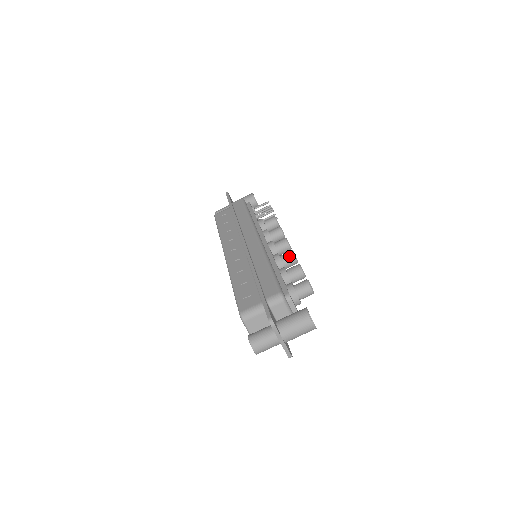
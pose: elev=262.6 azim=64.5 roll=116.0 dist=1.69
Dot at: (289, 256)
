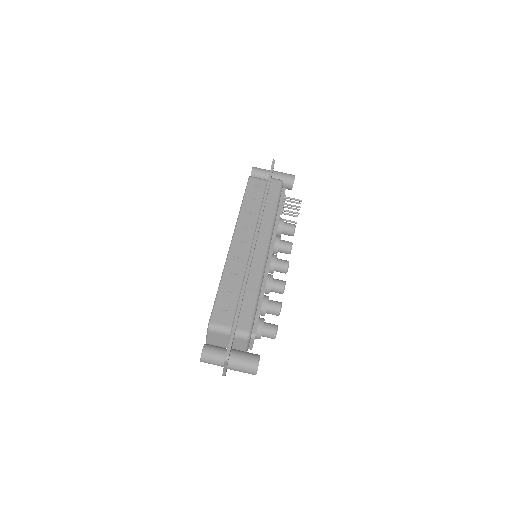
Dot at: (279, 287)
